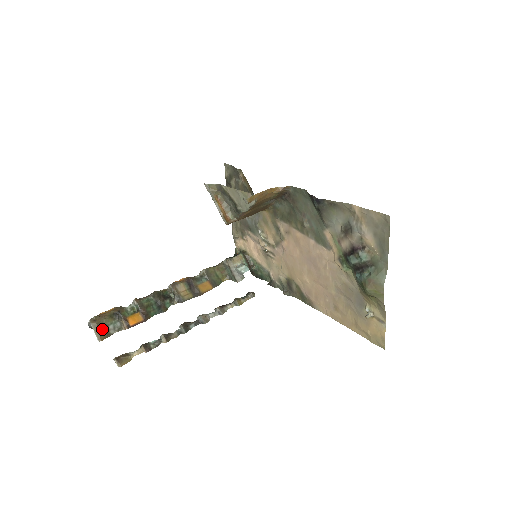
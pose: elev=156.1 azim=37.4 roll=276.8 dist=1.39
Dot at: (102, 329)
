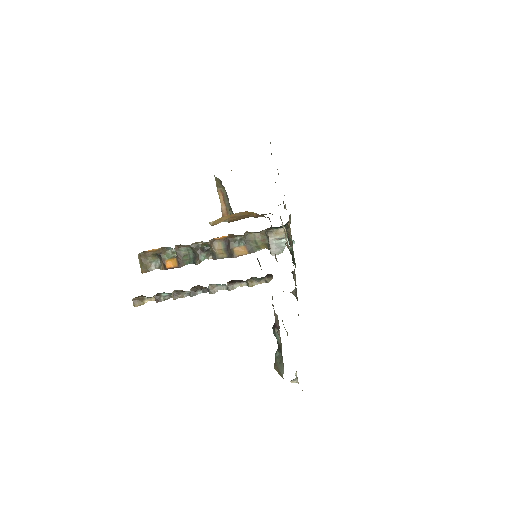
Dot at: (145, 264)
